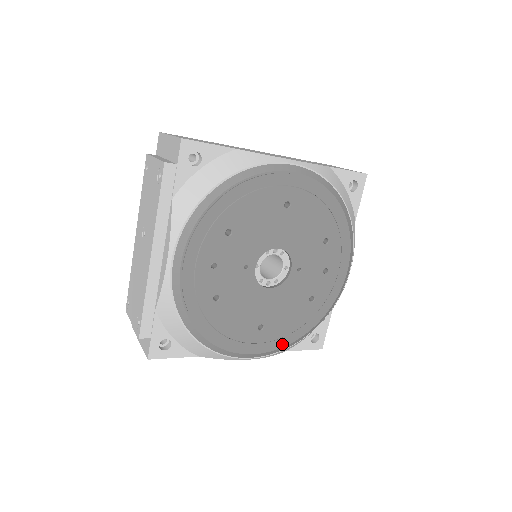
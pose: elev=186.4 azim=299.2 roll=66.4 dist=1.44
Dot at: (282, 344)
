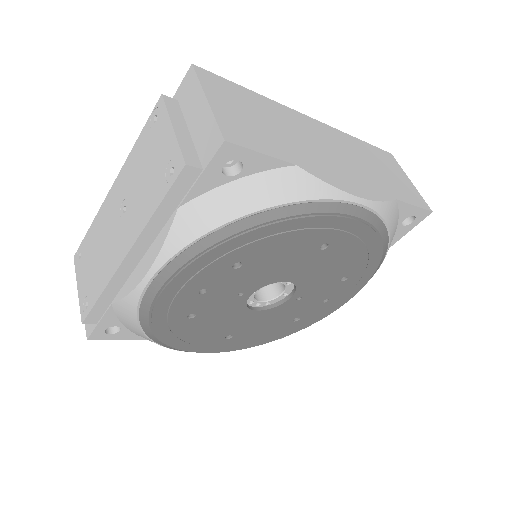
Dot at: (244, 347)
